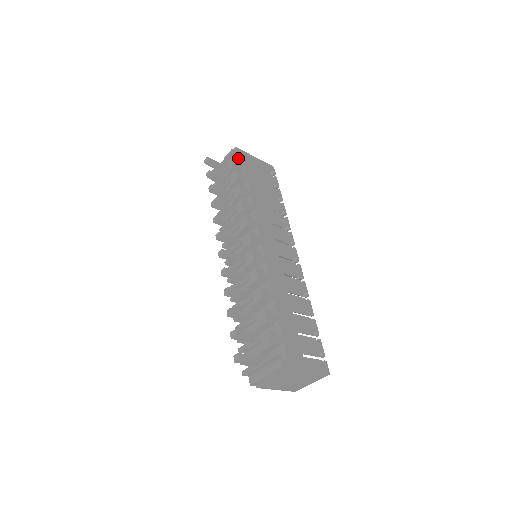
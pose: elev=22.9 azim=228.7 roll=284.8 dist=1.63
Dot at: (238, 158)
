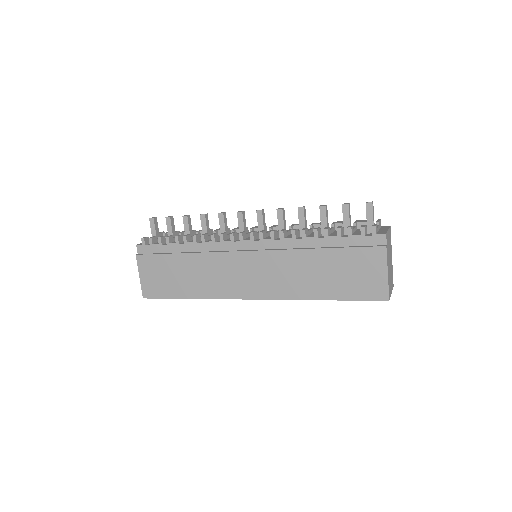
Dot at: occluded
